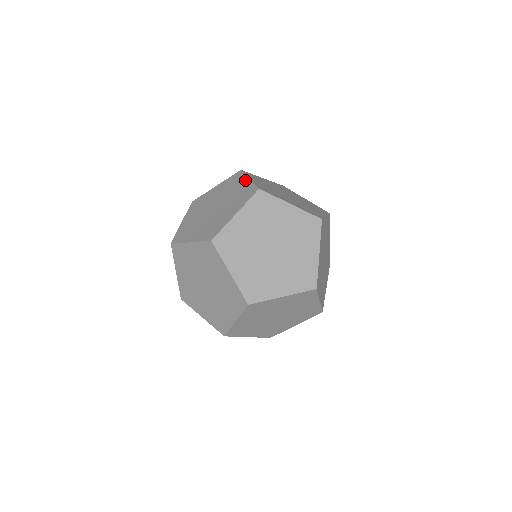
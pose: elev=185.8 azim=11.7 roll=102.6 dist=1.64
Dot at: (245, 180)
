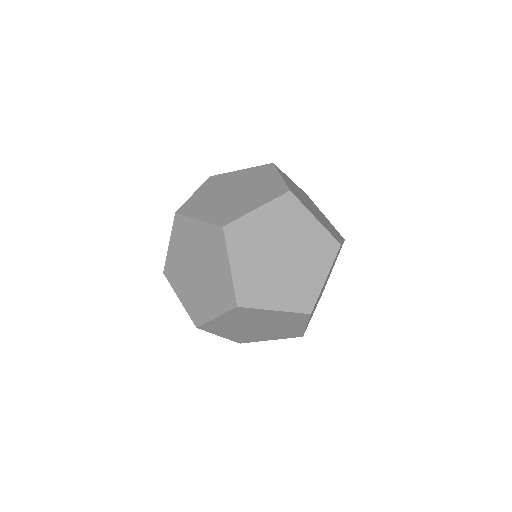
Dot at: occluded
